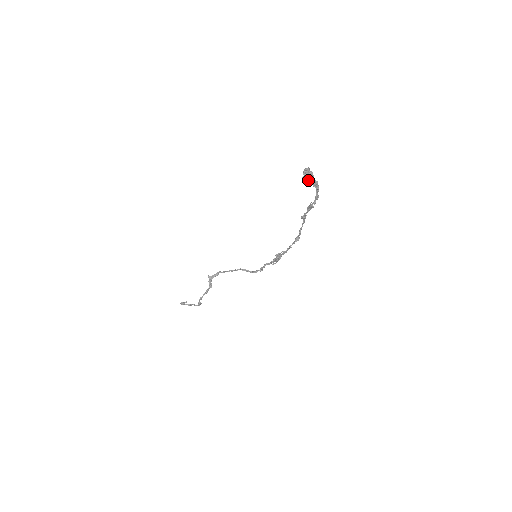
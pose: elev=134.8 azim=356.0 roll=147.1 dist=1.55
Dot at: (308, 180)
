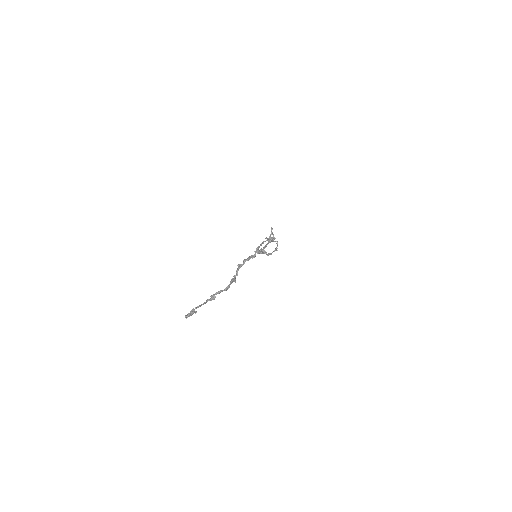
Dot at: occluded
